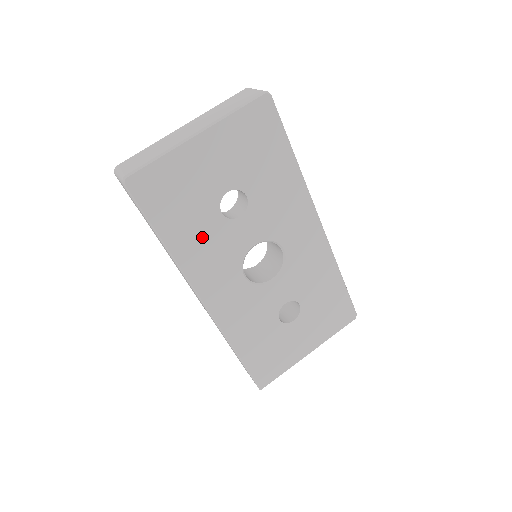
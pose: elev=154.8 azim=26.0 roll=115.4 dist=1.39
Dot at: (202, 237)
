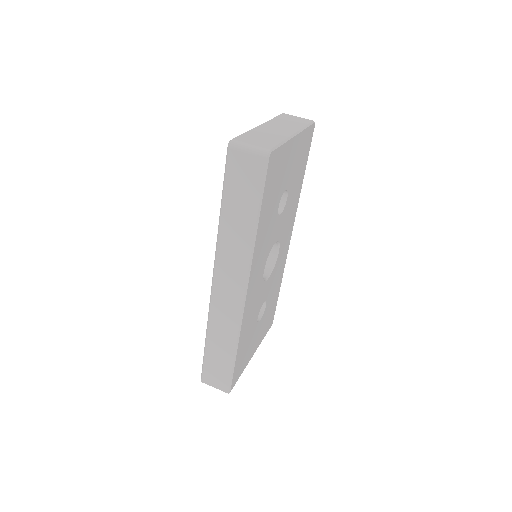
Dot at: (268, 225)
